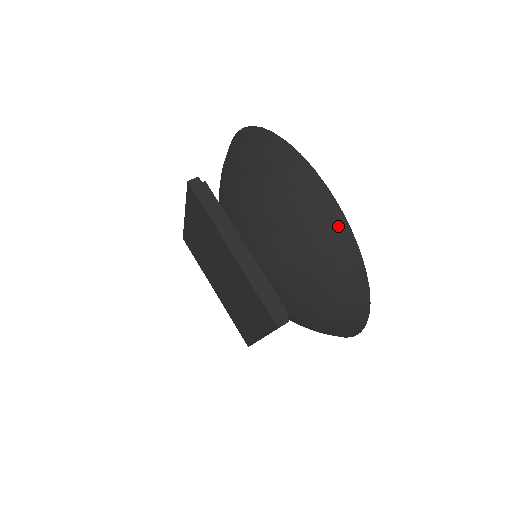
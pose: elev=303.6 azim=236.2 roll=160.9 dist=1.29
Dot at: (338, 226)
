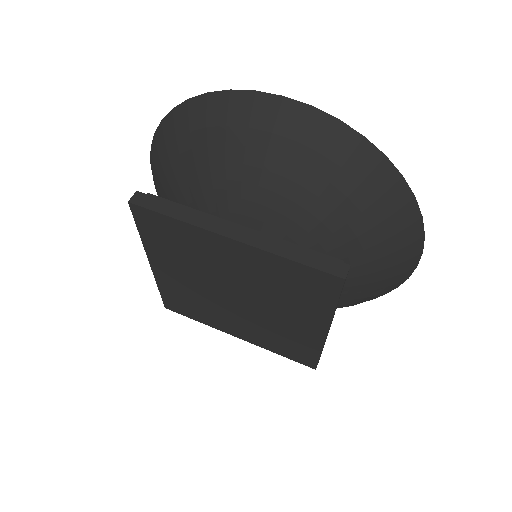
Dot at: (325, 128)
